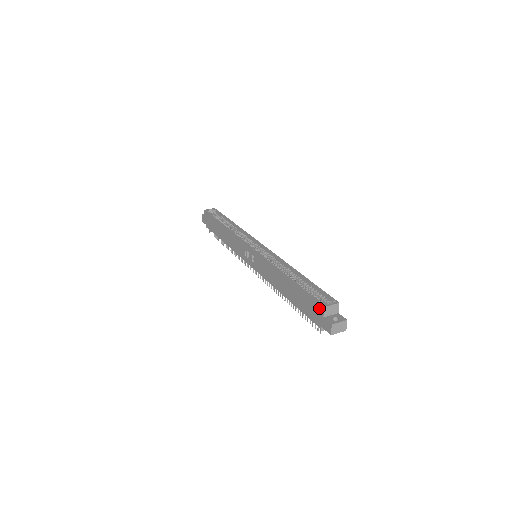
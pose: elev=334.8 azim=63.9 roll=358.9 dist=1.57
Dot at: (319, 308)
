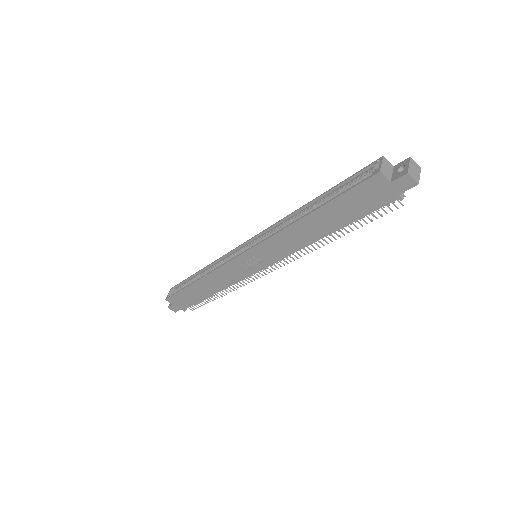
Dot at: (376, 182)
